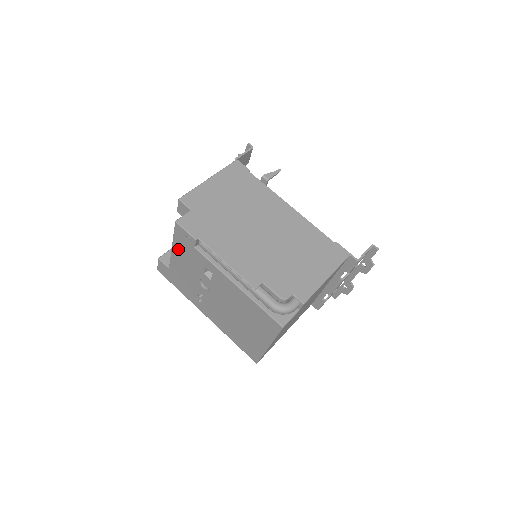
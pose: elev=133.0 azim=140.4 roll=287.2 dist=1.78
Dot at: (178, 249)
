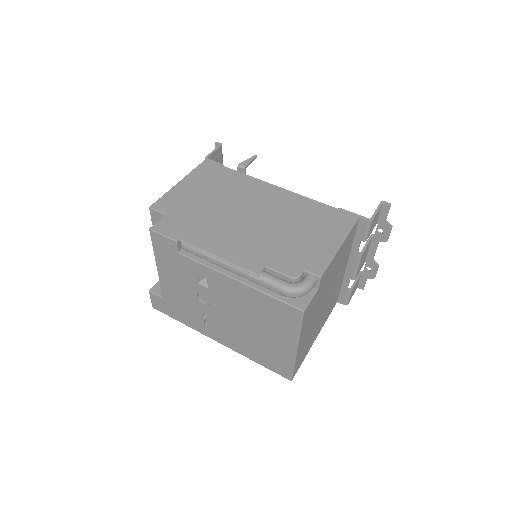
Dot at: (163, 266)
